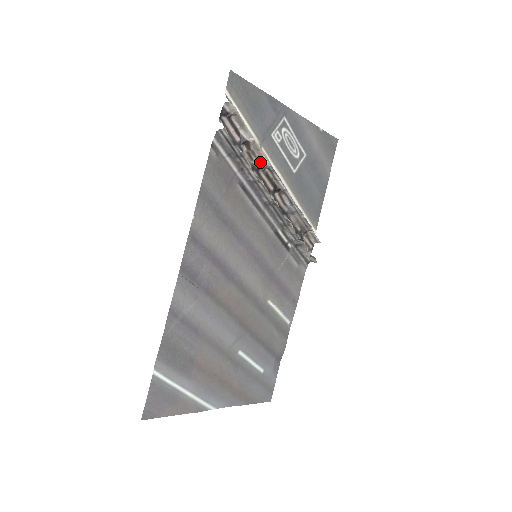
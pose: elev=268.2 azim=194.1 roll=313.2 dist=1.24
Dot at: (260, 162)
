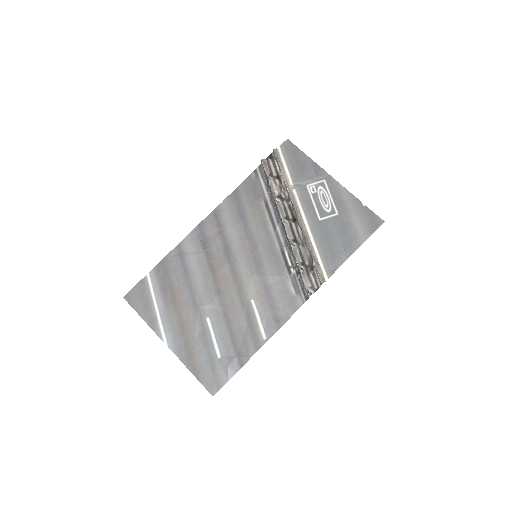
Dot at: (287, 195)
